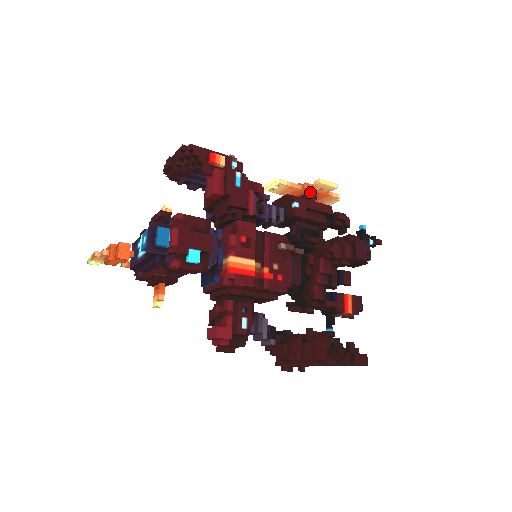
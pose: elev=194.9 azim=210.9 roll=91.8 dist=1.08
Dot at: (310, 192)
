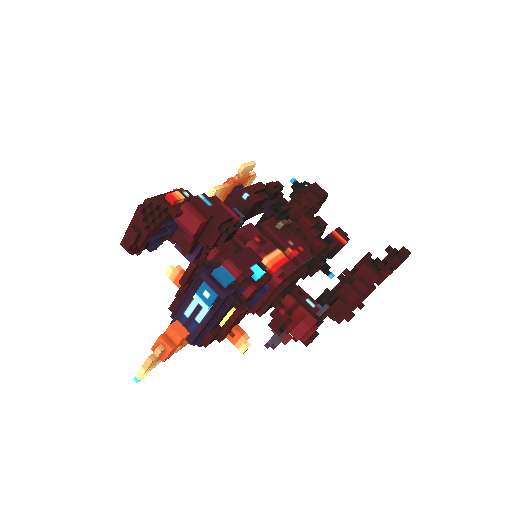
Dot at: (237, 183)
